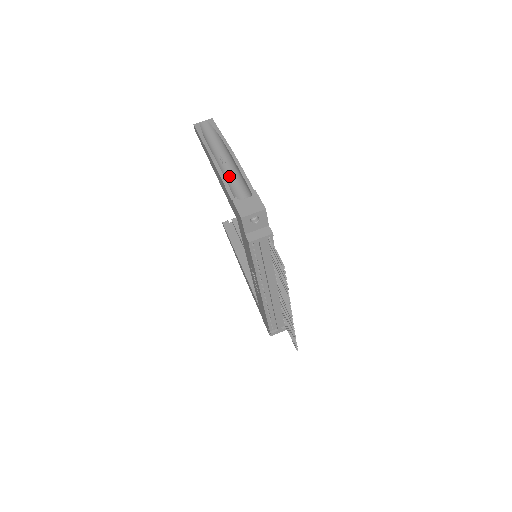
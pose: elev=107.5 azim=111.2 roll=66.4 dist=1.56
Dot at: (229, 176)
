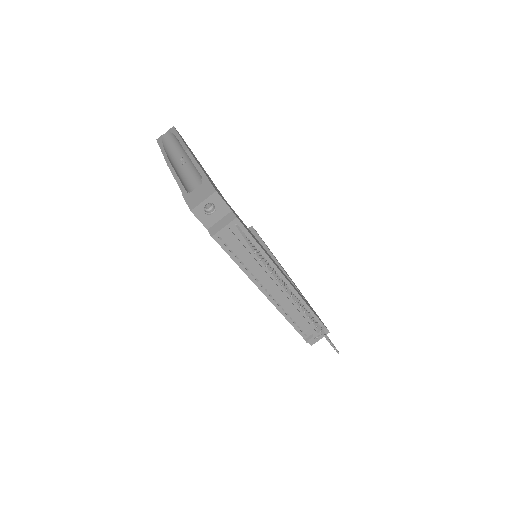
Dot at: (189, 175)
